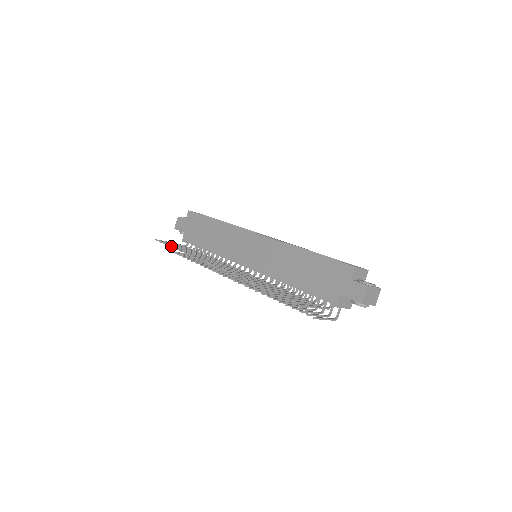
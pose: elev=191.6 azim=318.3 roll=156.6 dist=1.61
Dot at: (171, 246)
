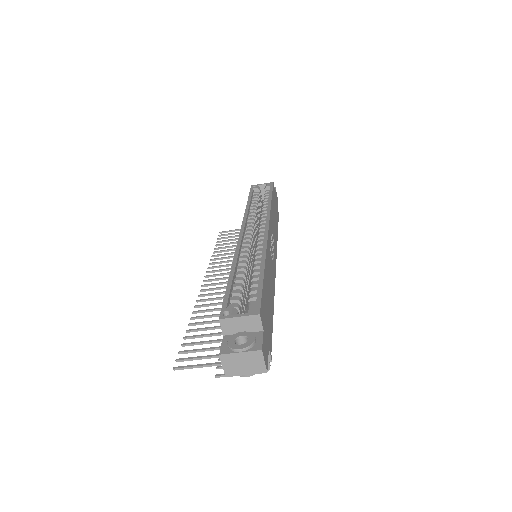
Dot at: occluded
